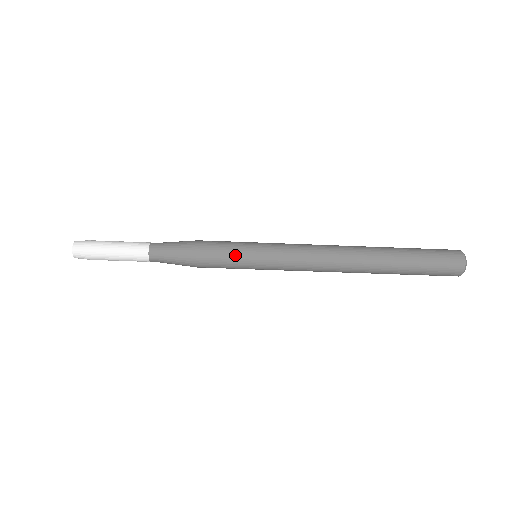
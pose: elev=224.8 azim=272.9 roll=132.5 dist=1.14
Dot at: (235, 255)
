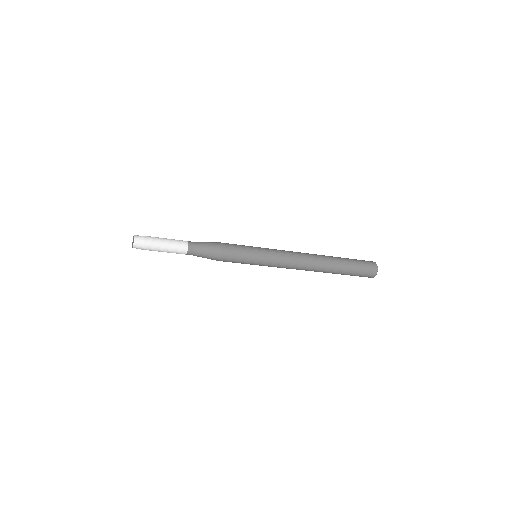
Dot at: (246, 251)
